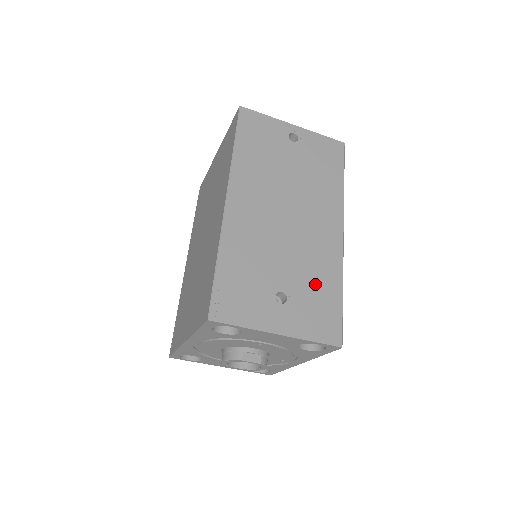
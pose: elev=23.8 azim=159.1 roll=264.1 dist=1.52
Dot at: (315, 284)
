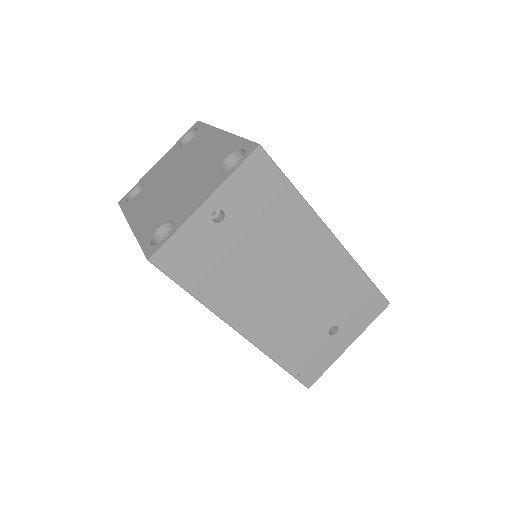
Dot at: (346, 296)
